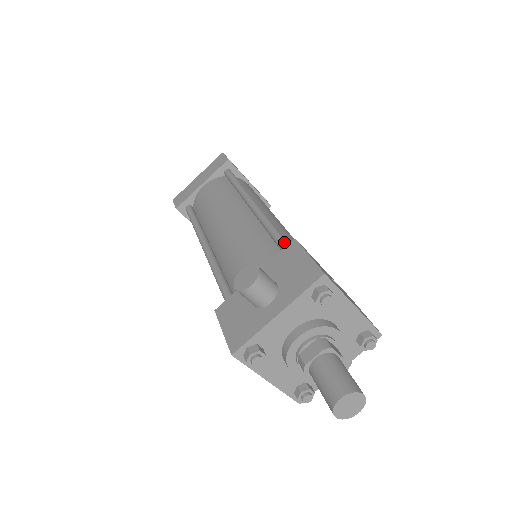
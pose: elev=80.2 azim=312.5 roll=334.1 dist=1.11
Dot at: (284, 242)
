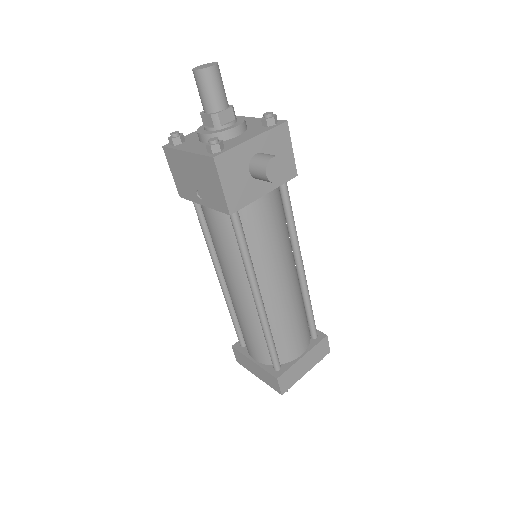
Dot at: occluded
